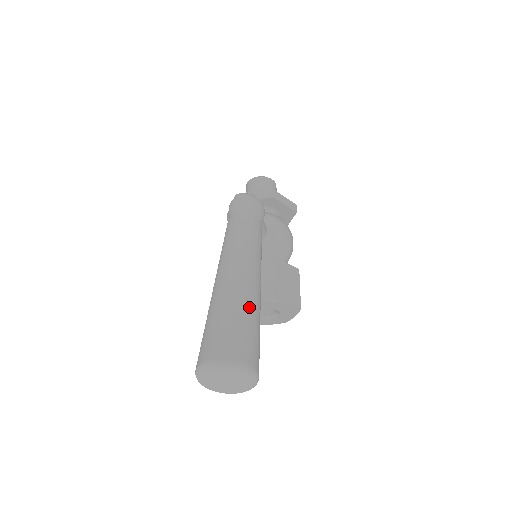
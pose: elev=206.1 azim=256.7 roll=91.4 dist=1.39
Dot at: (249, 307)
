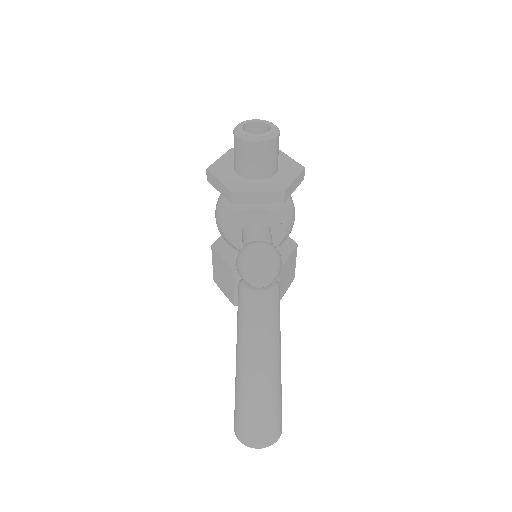
Dot at: (277, 399)
